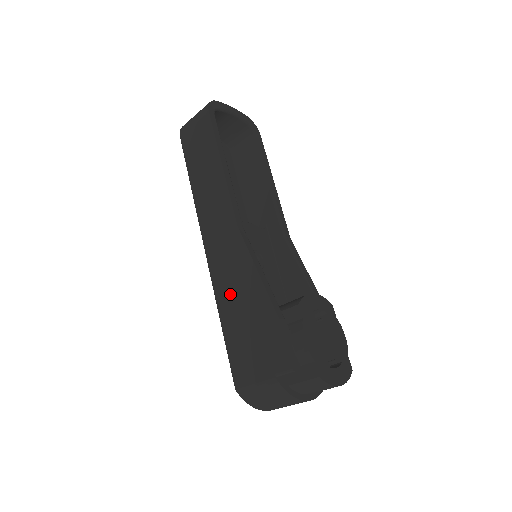
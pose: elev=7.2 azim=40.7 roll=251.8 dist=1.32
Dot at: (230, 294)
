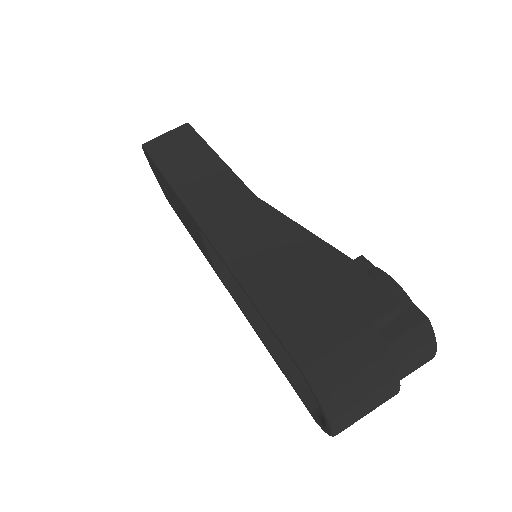
Dot at: (261, 258)
